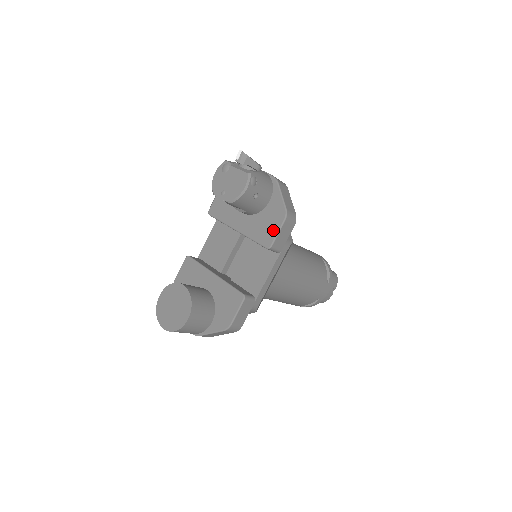
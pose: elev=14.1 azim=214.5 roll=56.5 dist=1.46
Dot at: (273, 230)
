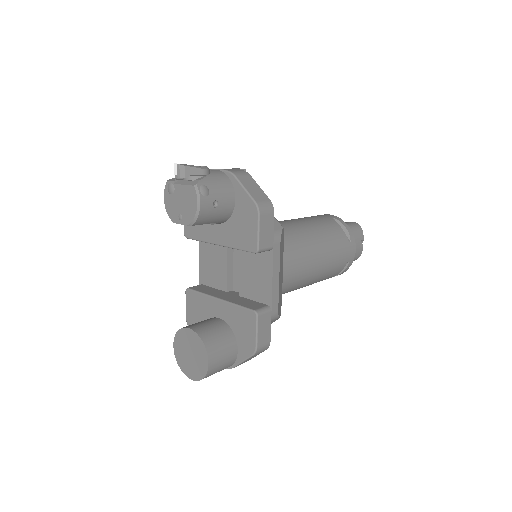
Dot at: (252, 231)
